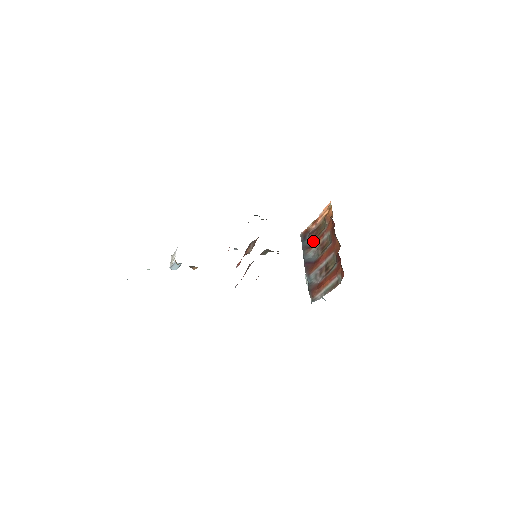
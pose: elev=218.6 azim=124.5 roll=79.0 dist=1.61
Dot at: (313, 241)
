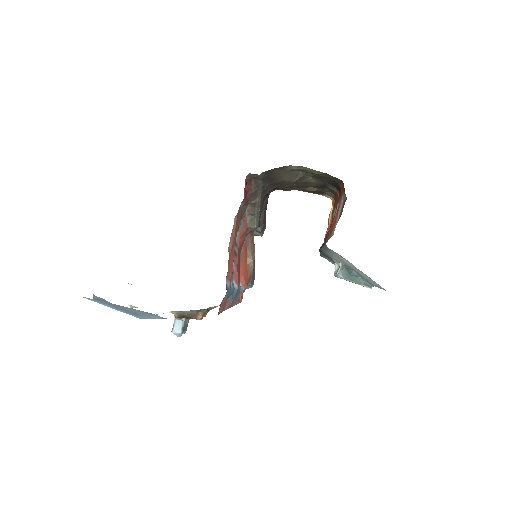
Dot at: occluded
